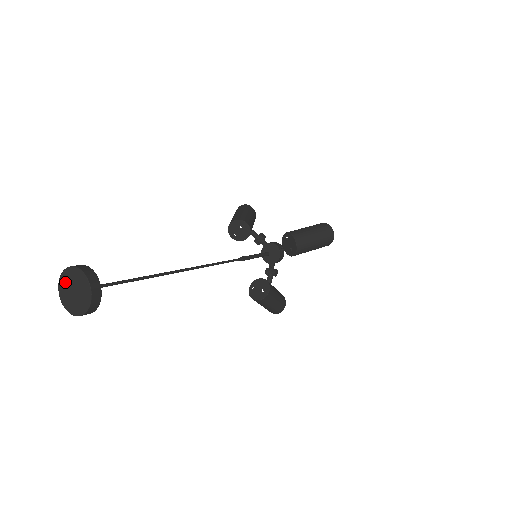
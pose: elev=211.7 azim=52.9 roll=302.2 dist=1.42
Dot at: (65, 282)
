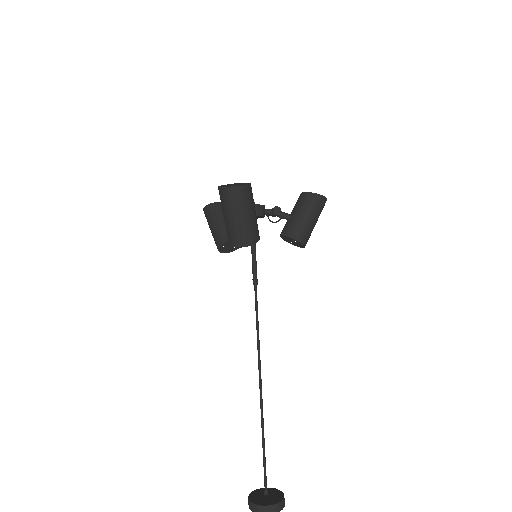
Dot at: (262, 511)
